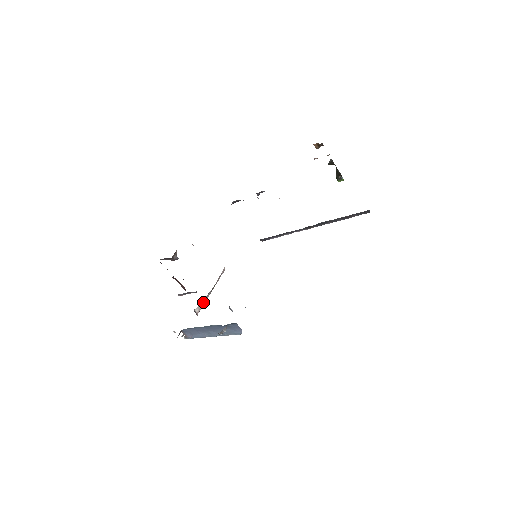
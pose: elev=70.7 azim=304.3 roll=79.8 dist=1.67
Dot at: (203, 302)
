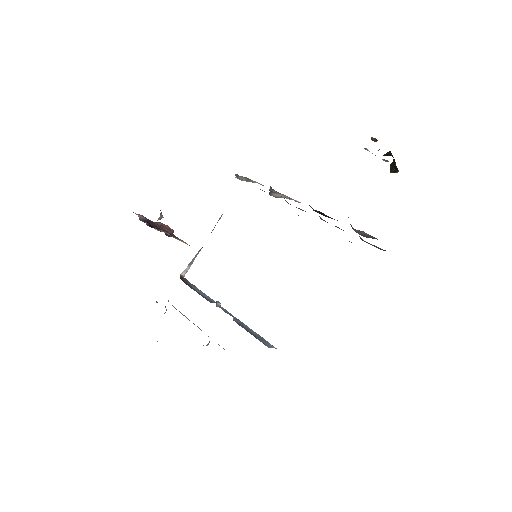
Dot at: (192, 261)
